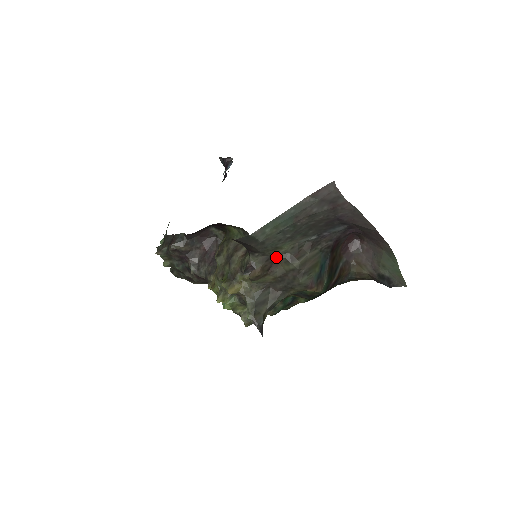
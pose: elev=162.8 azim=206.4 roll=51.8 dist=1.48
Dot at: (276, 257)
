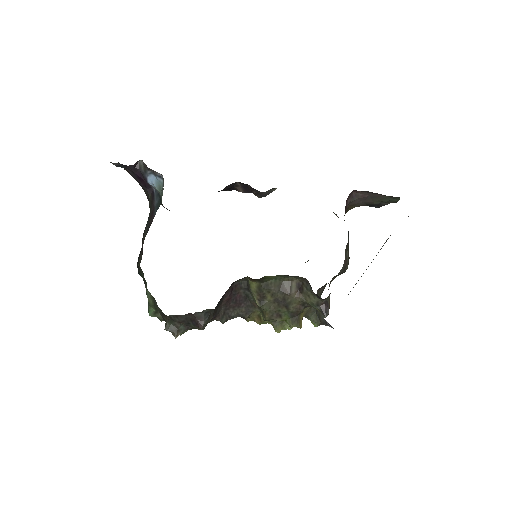
Dot at: occluded
